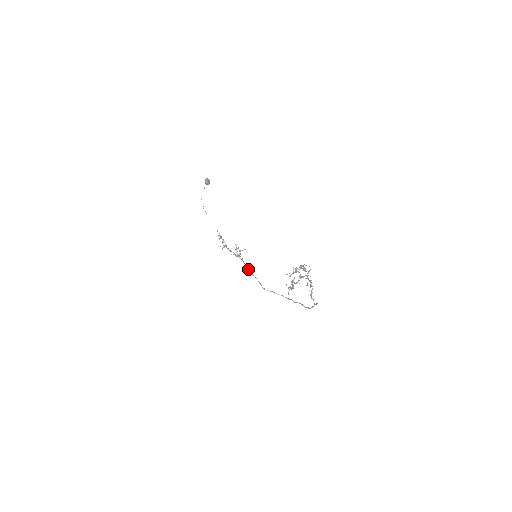
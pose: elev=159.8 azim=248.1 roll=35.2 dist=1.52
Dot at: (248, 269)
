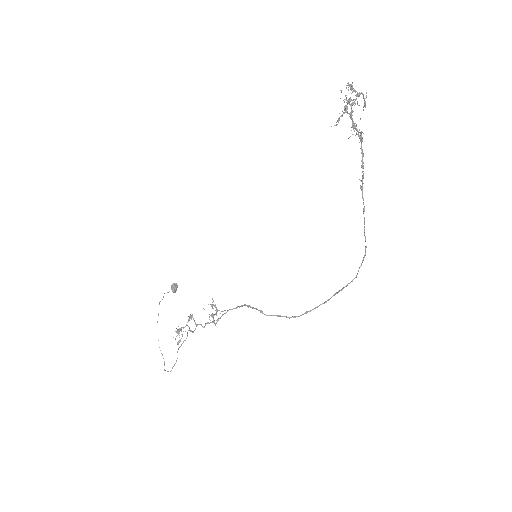
Dot at: occluded
